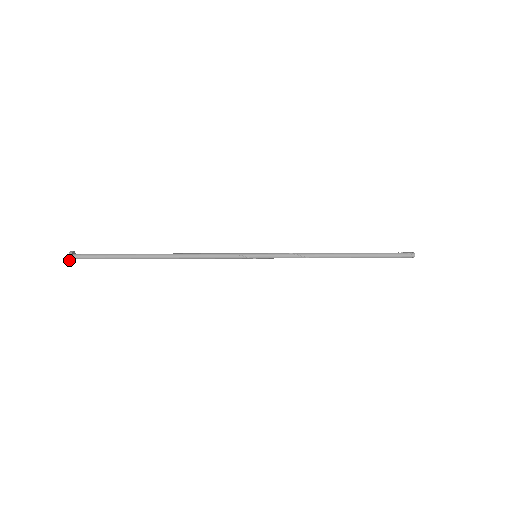
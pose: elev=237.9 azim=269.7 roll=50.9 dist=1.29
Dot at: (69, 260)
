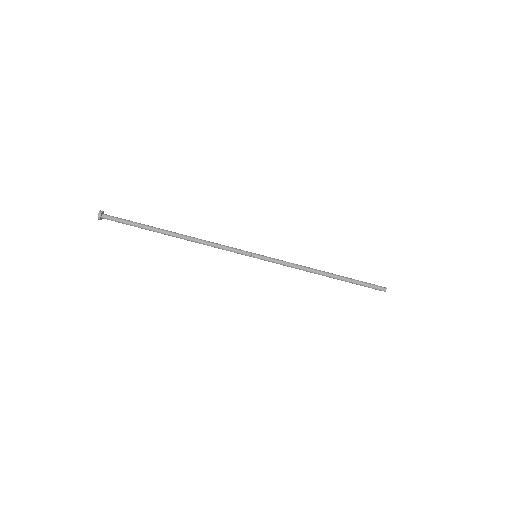
Dot at: (98, 214)
